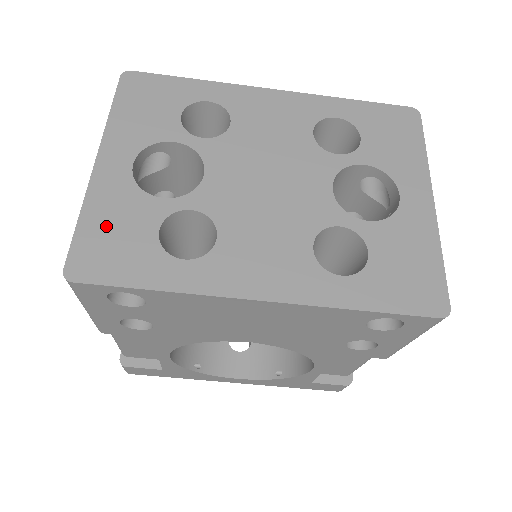
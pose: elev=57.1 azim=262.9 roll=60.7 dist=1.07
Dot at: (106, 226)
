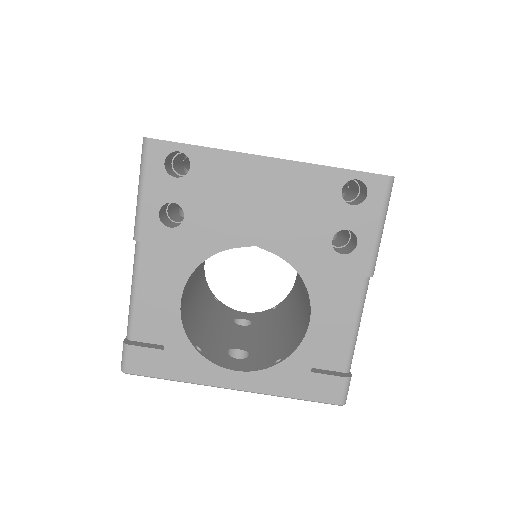
Dot at: occluded
